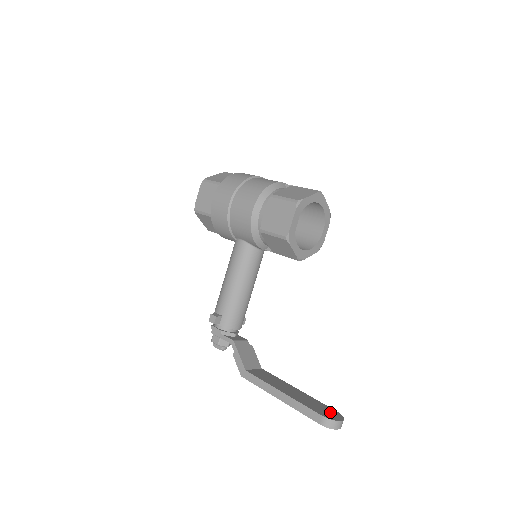
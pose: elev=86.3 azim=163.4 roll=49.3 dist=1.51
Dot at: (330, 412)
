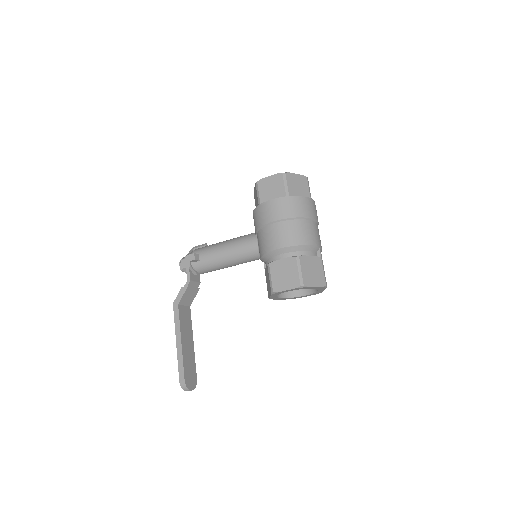
Dot at: (192, 378)
